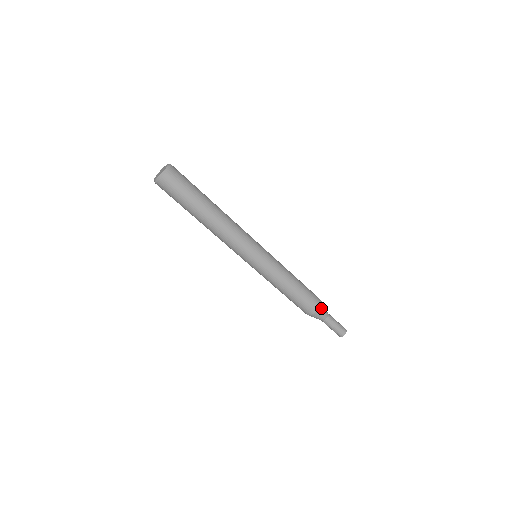
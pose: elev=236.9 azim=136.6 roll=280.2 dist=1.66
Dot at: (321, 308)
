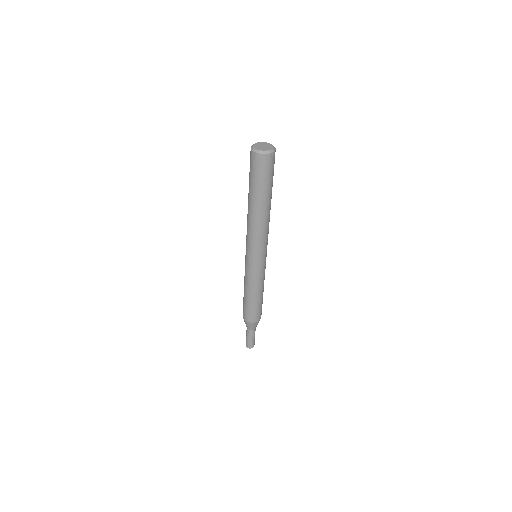
Dot at: (253, 324)
